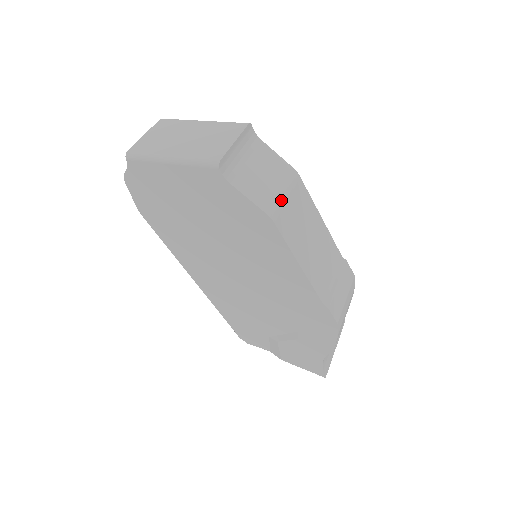
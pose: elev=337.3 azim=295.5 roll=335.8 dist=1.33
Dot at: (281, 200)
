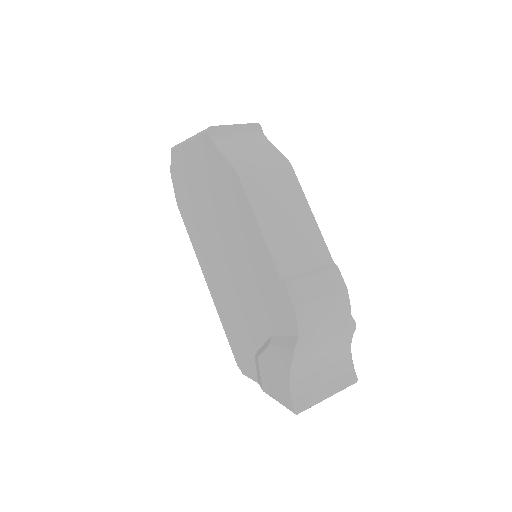
Dot at: (257, 168)
